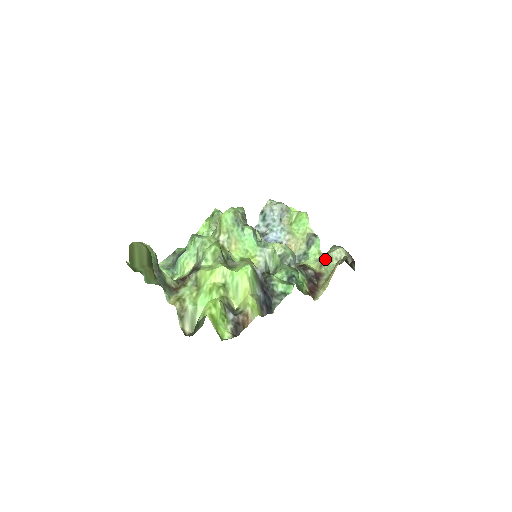
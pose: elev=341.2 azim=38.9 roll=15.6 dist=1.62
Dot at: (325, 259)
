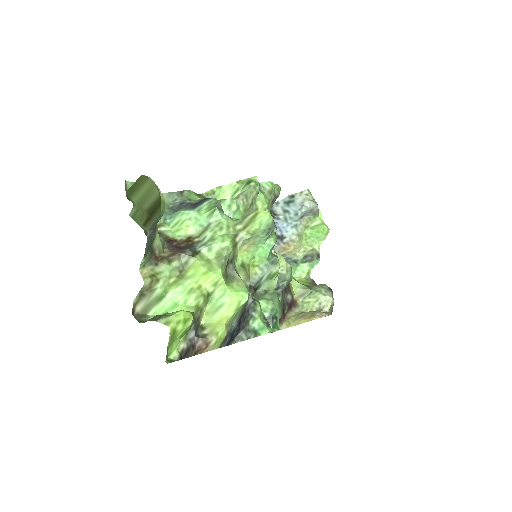
Dot at: (310, 293)
